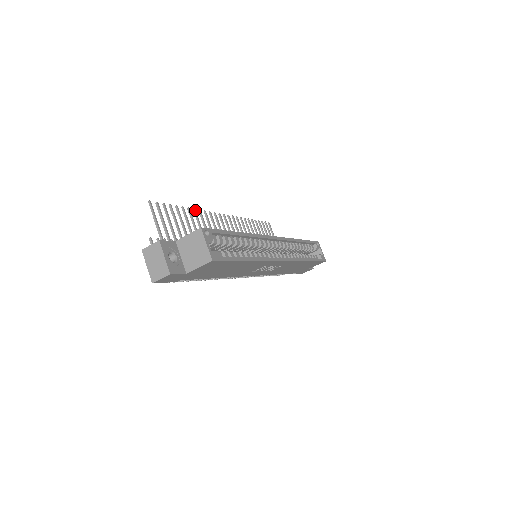
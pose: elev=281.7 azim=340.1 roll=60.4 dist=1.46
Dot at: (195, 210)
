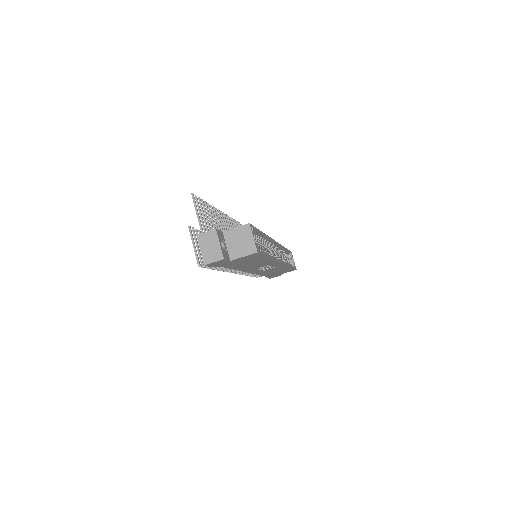
Dot at: (214, 208)
